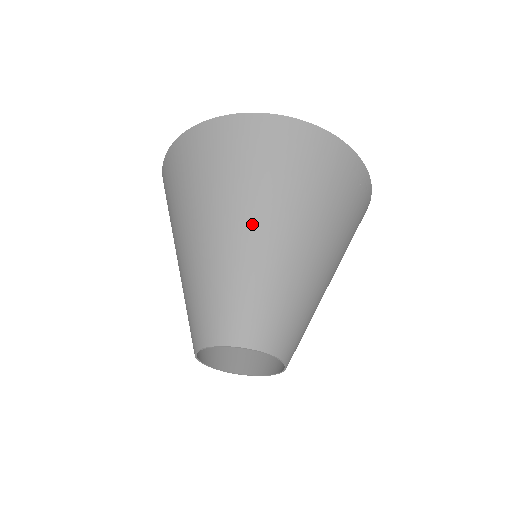
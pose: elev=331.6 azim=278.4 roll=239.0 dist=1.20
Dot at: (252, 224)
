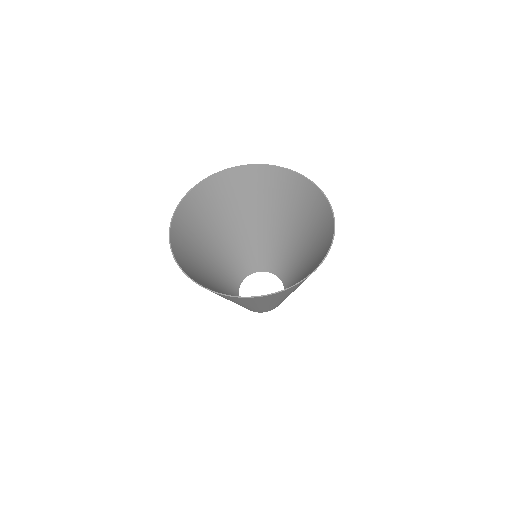
Dot at: occluded
